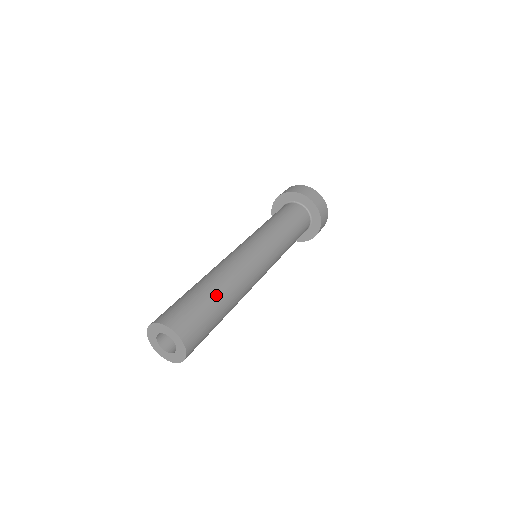
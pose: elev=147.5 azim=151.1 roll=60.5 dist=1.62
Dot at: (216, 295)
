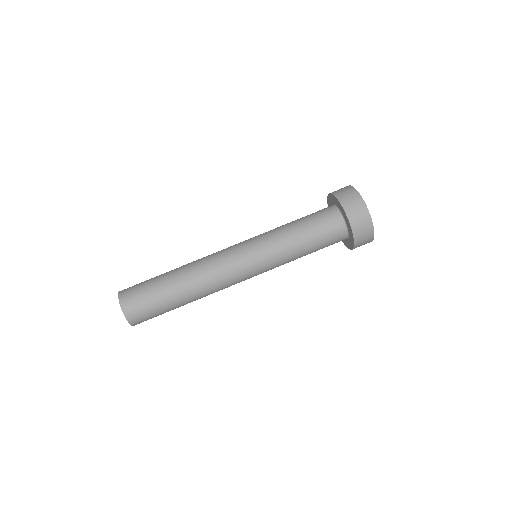
Dot at: (176, 297)
